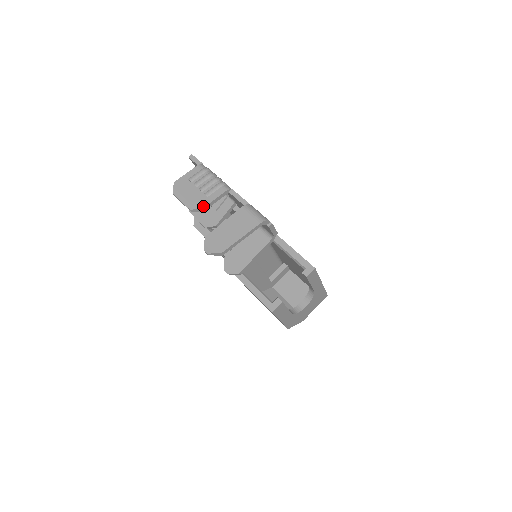
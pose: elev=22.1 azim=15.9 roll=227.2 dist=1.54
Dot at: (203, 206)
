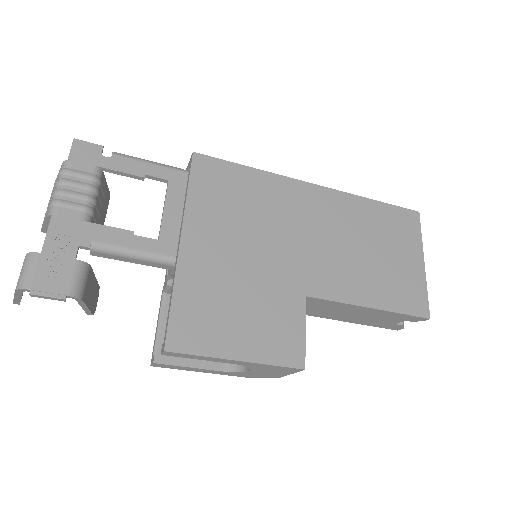
Dot at: (41, 228)
